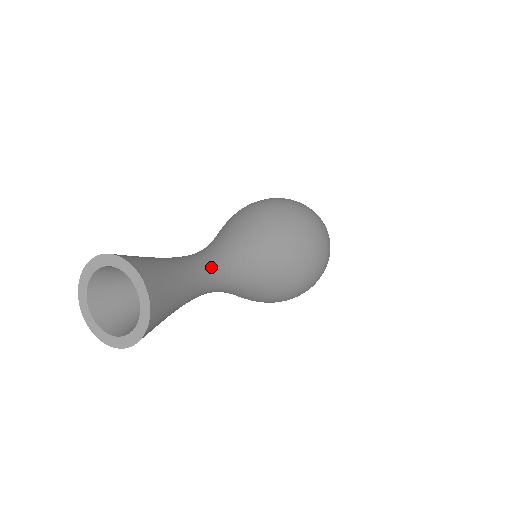
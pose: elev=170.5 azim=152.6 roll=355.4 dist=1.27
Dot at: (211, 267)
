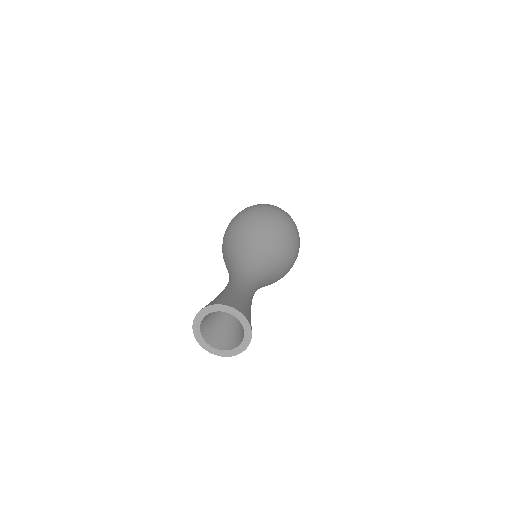
Dot at: (243, 278)
